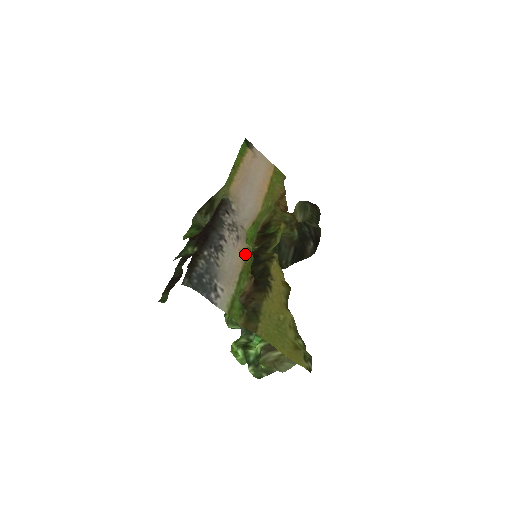
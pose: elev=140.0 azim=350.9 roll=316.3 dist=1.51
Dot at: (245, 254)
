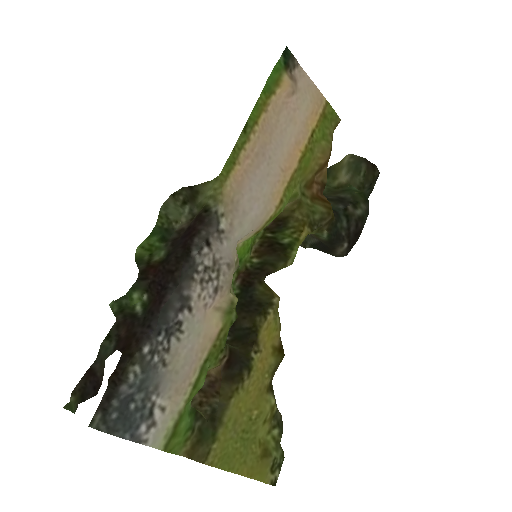
Dot at: (221, 320)
